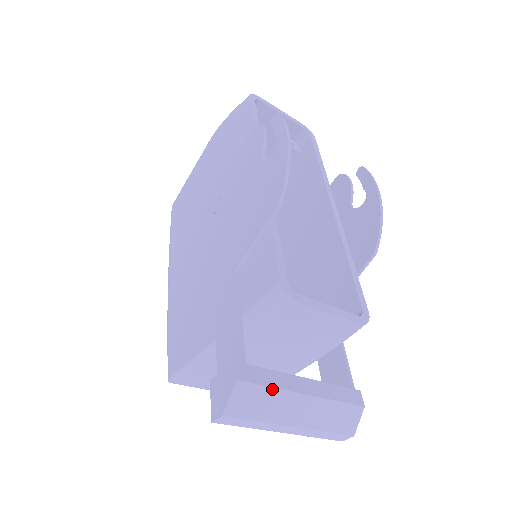
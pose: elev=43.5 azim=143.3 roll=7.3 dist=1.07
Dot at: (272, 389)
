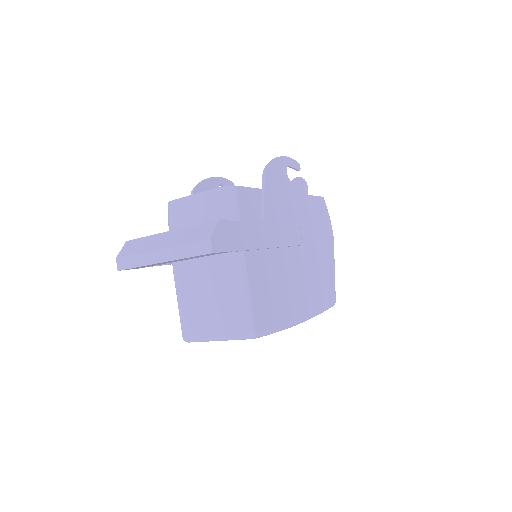
Dot at: (146, 237)
